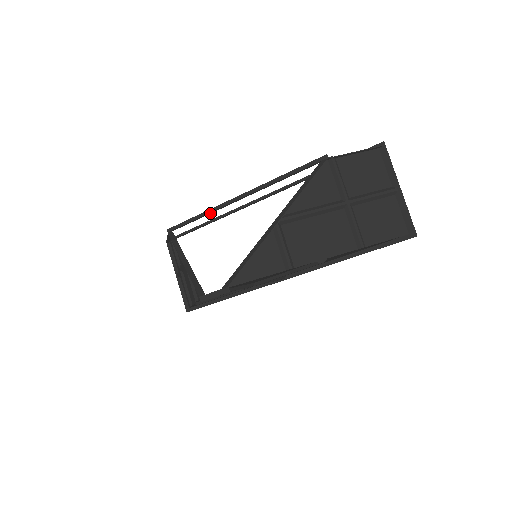
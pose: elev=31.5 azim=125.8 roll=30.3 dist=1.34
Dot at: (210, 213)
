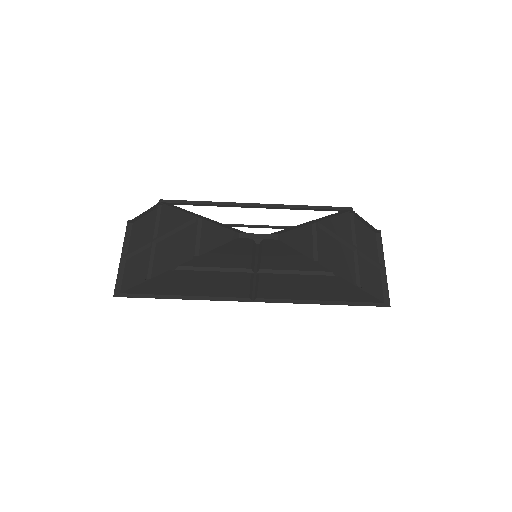
Dot at: (218, 206)
